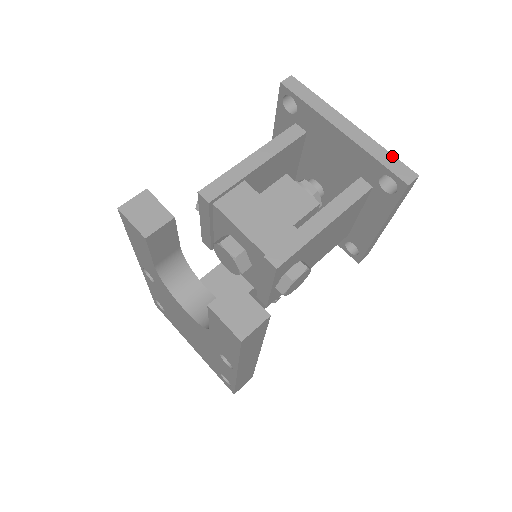
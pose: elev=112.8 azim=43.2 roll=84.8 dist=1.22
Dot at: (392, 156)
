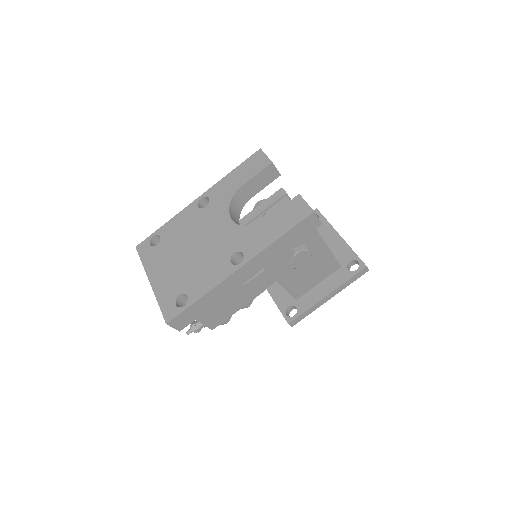
Dot at: occluded
